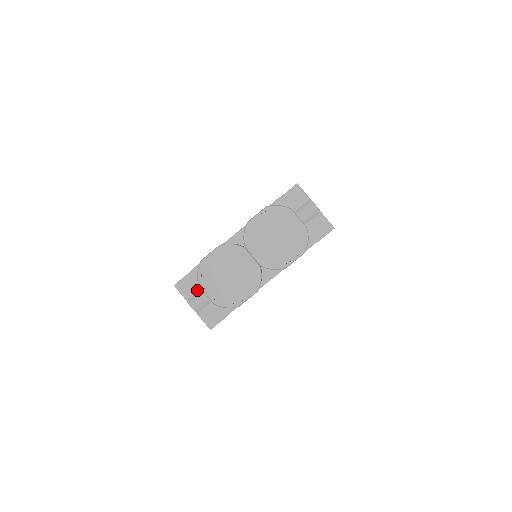
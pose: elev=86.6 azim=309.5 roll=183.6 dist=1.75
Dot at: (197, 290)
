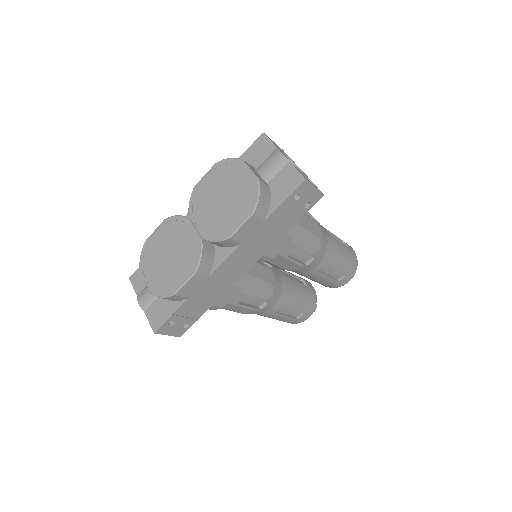
Dot at: occluded
